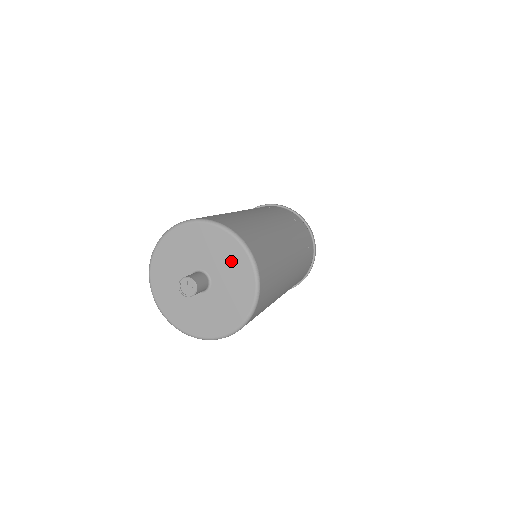
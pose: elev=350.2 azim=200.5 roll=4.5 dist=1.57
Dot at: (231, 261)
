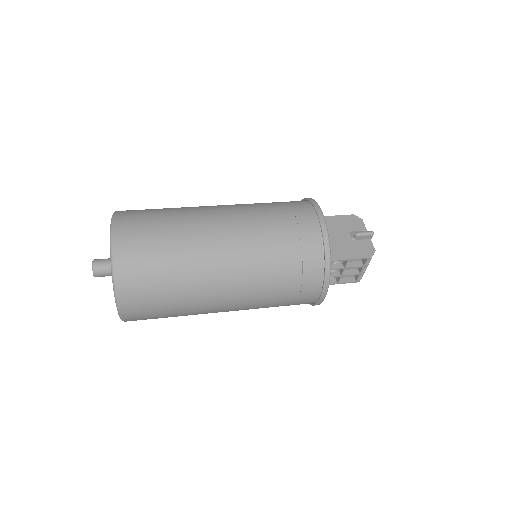
Dot at: occluded
